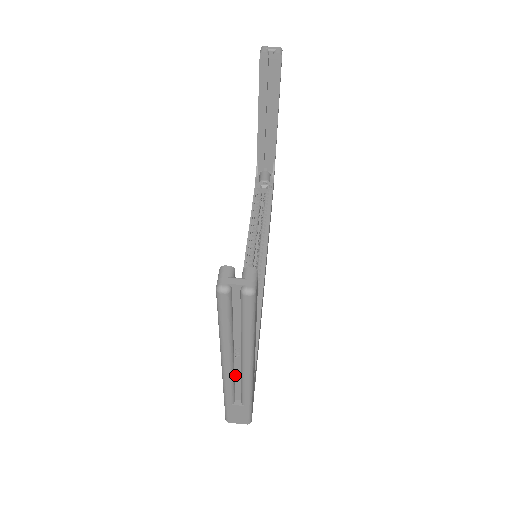
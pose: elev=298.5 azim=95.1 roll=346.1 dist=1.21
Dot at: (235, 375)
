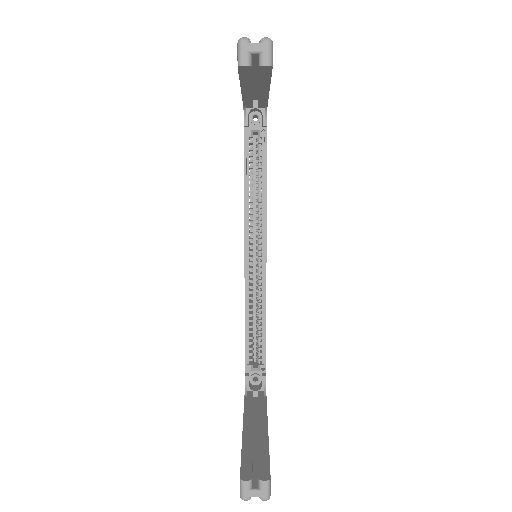
Dot at: occluded
